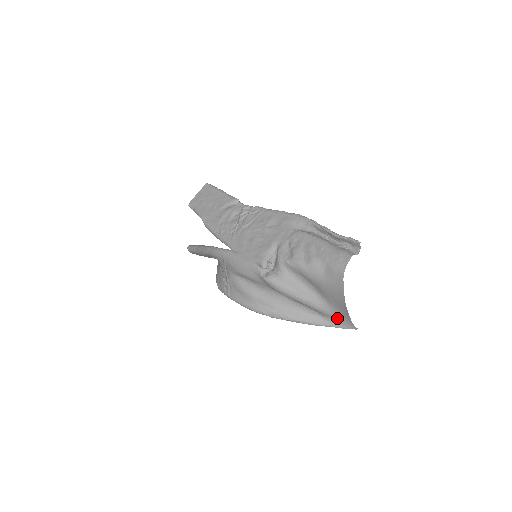
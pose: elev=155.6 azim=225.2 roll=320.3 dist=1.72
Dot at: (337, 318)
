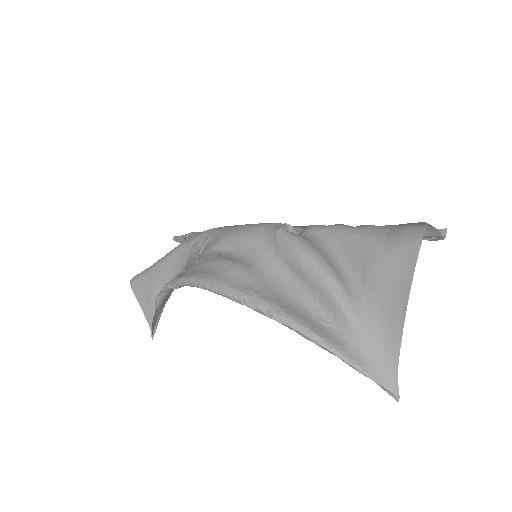
Dot at: (371, 346)
